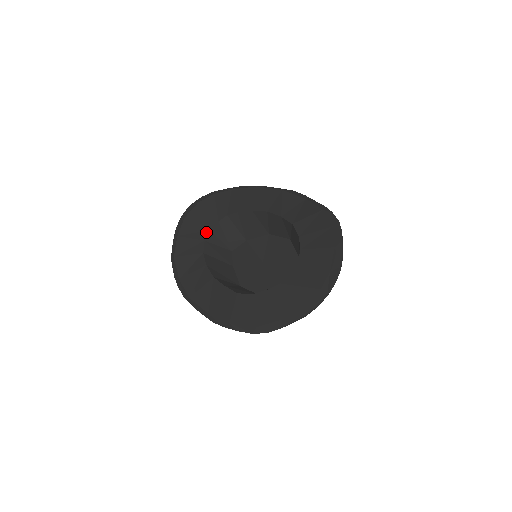
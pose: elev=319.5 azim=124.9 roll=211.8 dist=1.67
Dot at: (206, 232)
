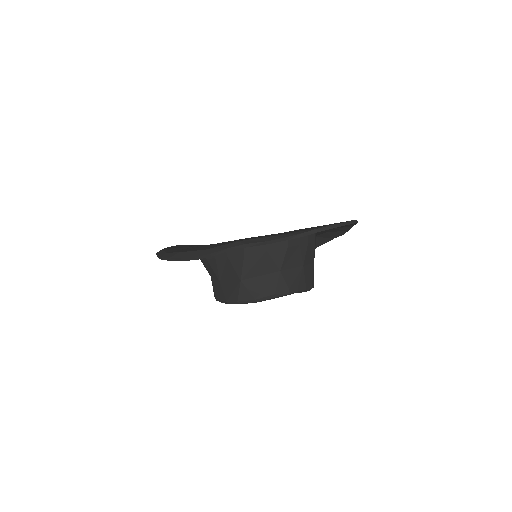
Dot at: occluded
